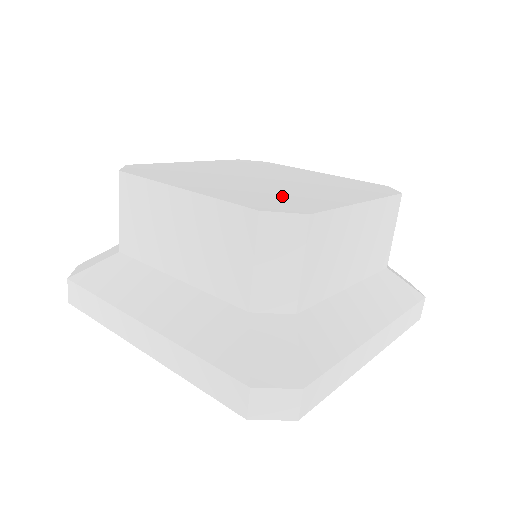
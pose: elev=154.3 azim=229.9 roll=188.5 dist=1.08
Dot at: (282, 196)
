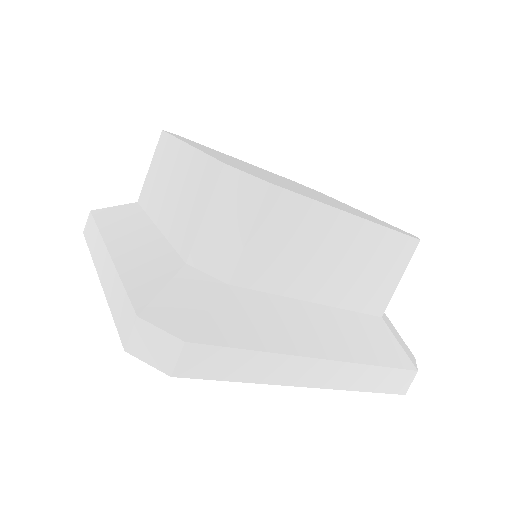
Dot at: (274, 180)
